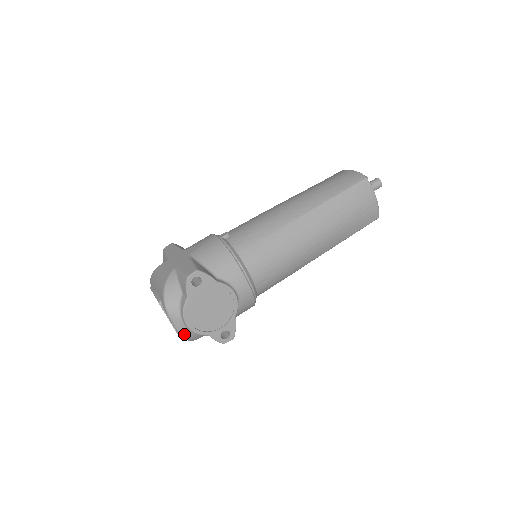
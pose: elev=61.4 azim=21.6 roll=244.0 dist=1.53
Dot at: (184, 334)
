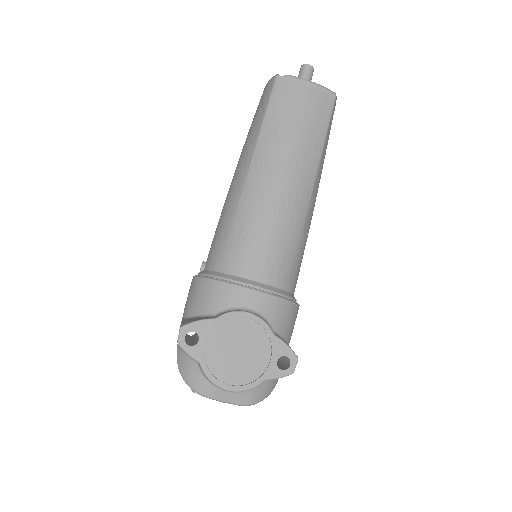
Dot at: (242, 401)
